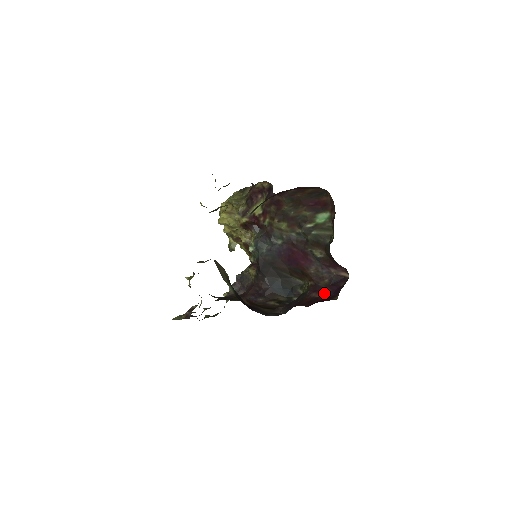
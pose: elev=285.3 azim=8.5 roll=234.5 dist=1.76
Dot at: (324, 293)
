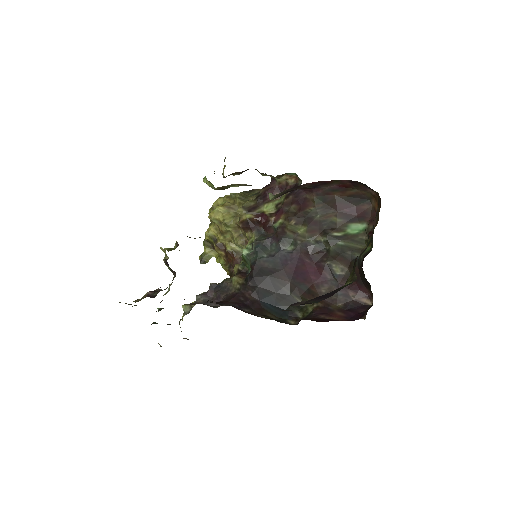
Dot at: (337, 317)
